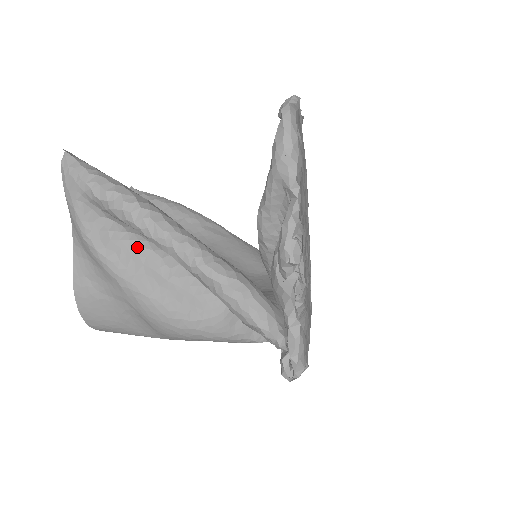
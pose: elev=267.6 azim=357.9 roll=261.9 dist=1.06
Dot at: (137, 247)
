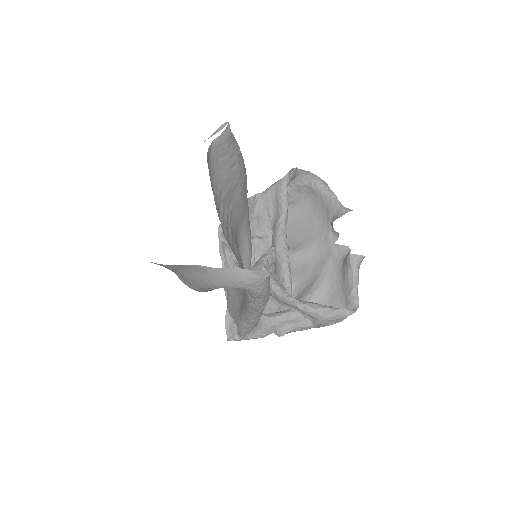
Dot at: occluded
